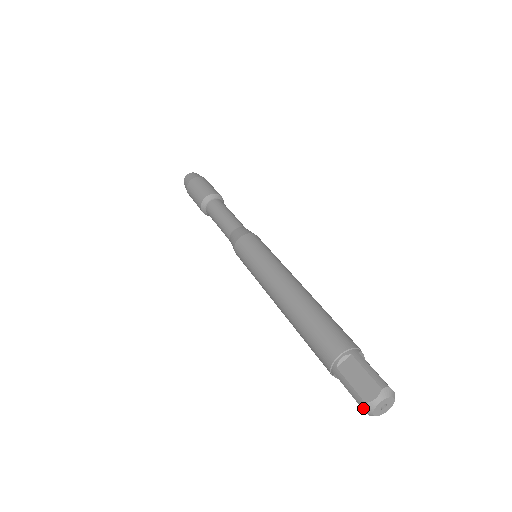
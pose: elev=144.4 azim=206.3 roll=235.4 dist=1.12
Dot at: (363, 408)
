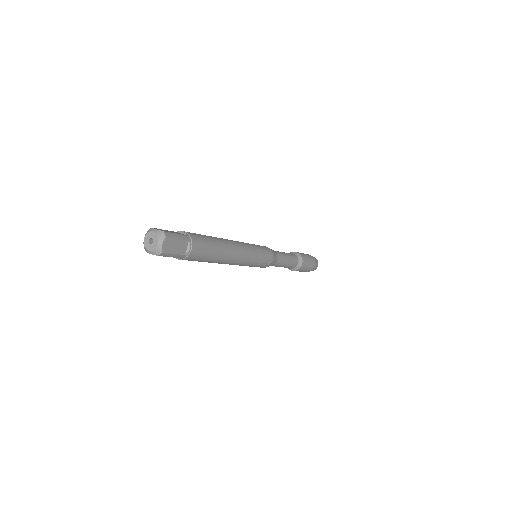
Dot at: (149, 230)
